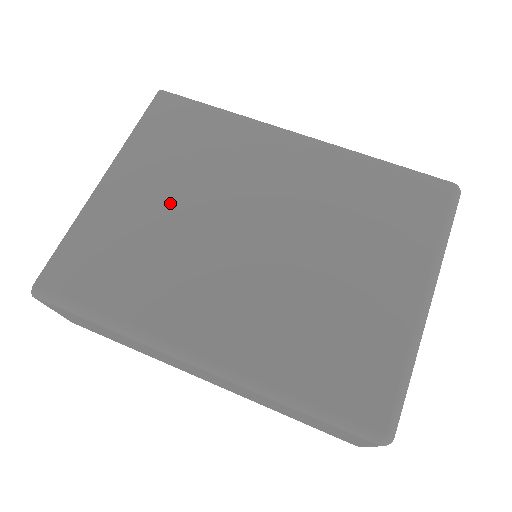
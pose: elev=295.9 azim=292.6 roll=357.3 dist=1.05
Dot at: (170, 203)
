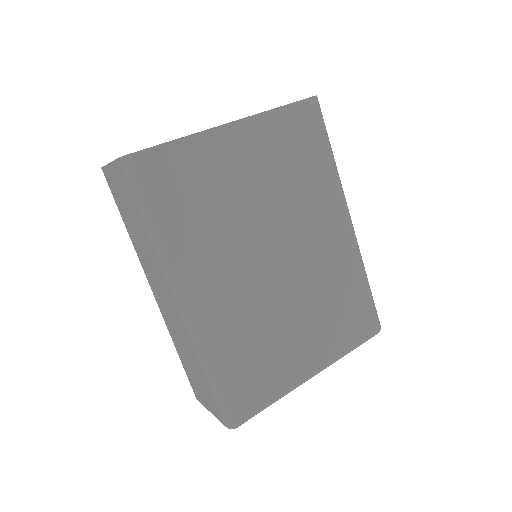
Dot at: (253, 188)
